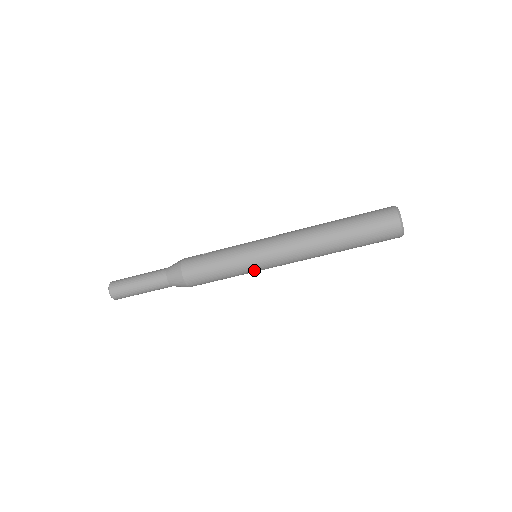
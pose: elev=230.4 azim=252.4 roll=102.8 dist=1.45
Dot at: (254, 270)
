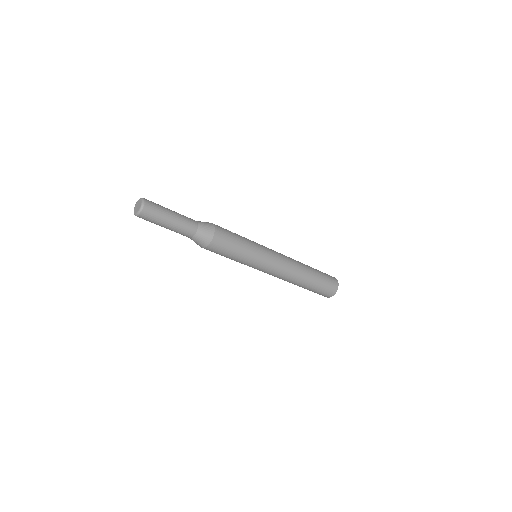
Dot at: (255, 265)
